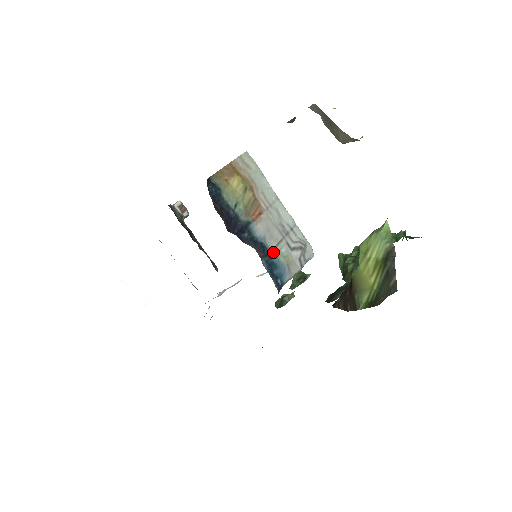
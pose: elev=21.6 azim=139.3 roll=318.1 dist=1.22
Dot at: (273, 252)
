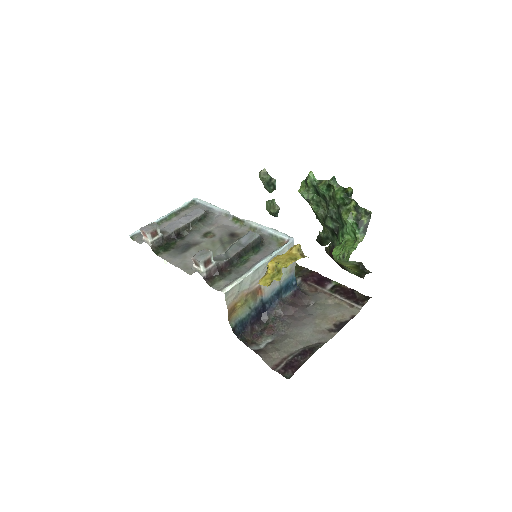
Dot at: (281, 284)
